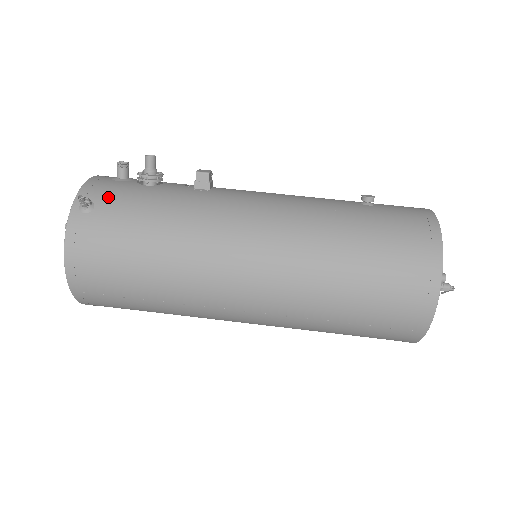
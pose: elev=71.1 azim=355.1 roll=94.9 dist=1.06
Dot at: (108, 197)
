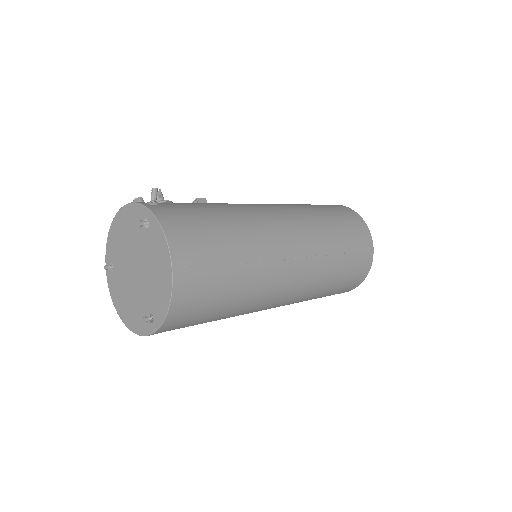
Dot at: occluded
